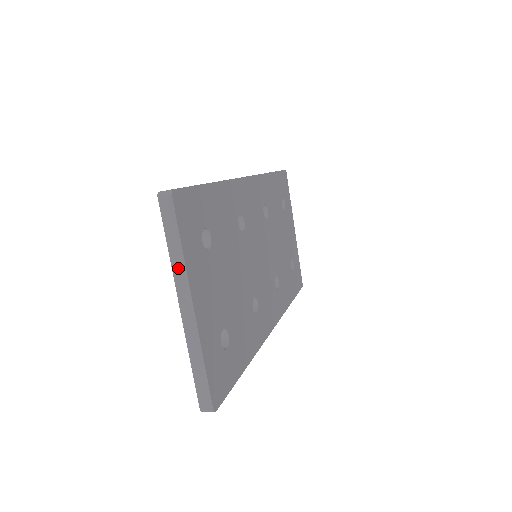
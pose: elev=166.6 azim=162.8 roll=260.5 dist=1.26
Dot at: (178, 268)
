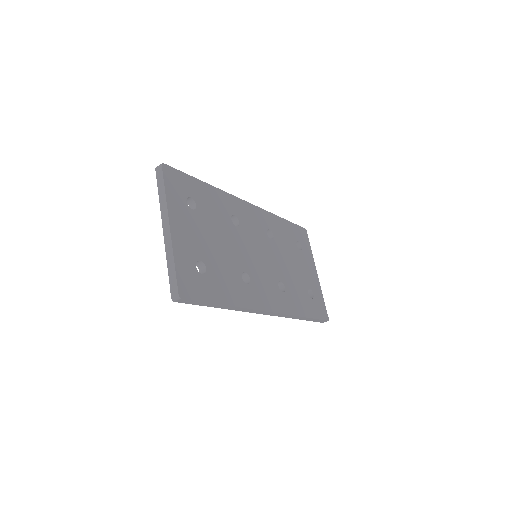
Dot at: (163, 205)
